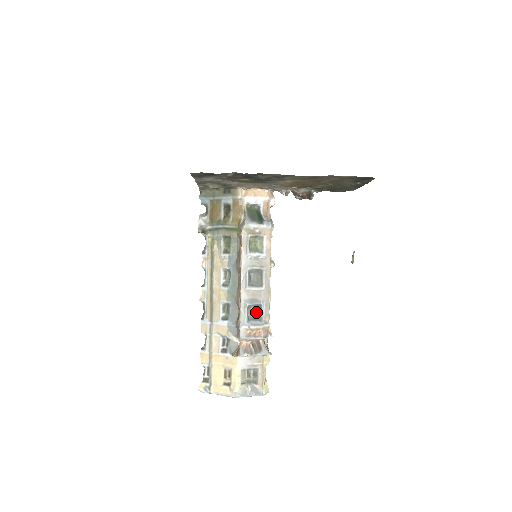
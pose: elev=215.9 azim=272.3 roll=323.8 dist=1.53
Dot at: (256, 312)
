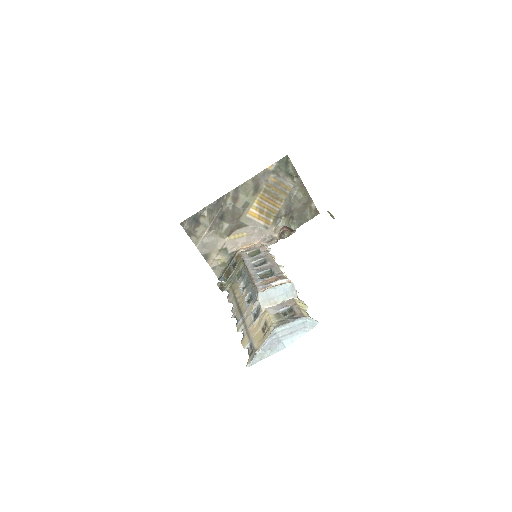
Dot at: (268, 275)
